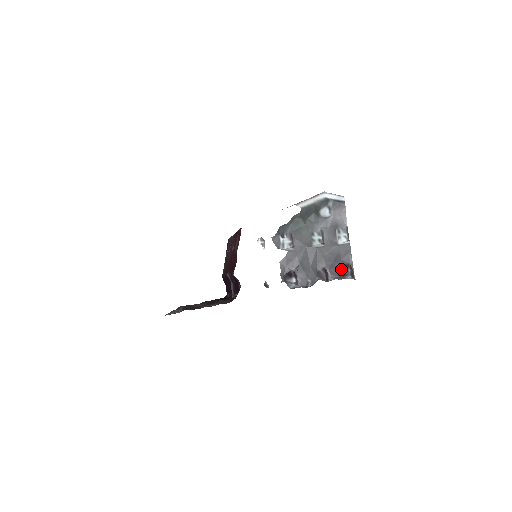
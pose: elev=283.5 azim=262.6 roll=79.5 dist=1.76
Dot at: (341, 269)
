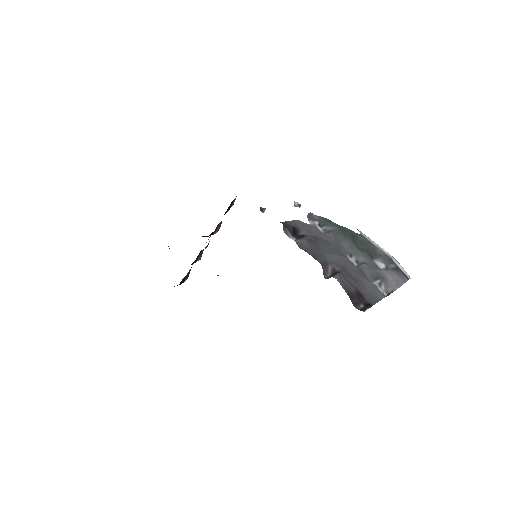
Dot at: (354, 291)
